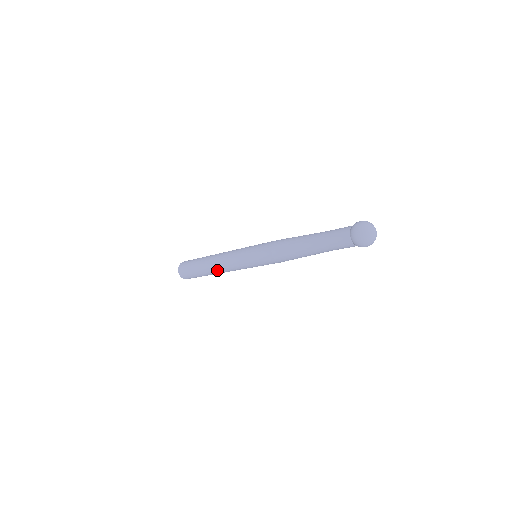
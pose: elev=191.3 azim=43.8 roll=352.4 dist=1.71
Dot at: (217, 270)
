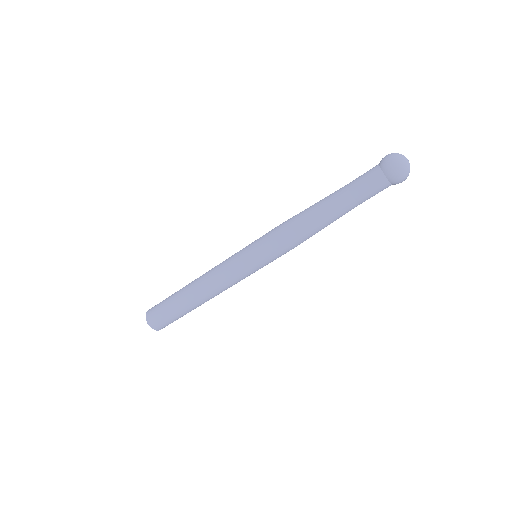
Dot at: (199, 282)
